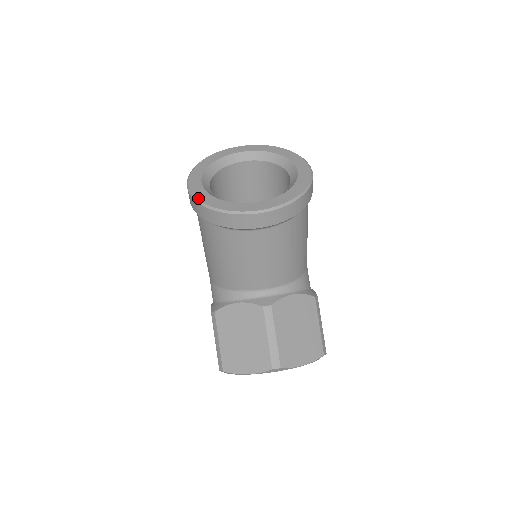
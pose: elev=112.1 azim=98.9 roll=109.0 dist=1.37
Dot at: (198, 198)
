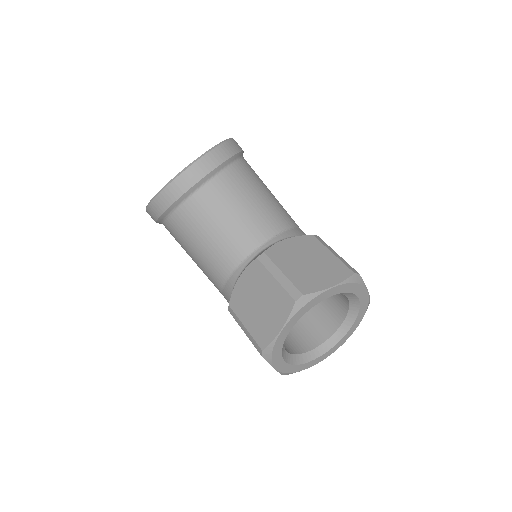
Dot at: (149, 202)
